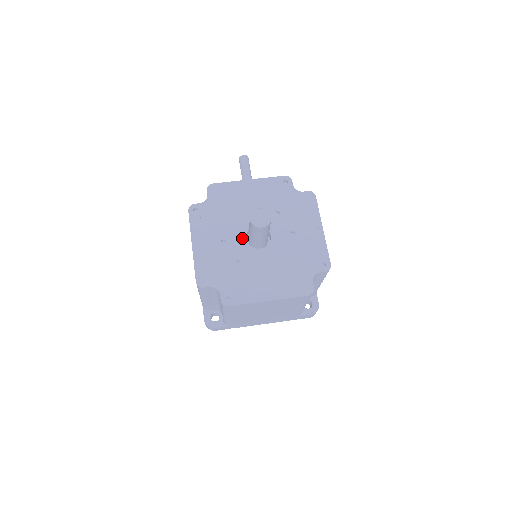
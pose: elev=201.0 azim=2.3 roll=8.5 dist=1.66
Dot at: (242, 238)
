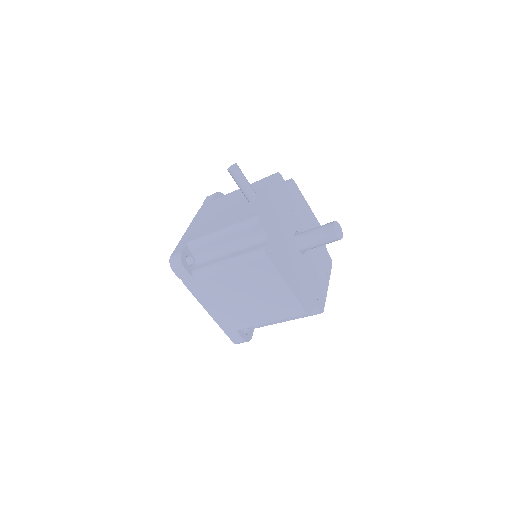
Dot at: (297, 252)
